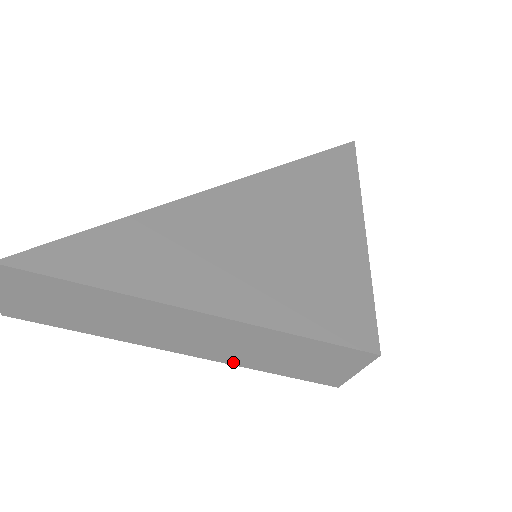
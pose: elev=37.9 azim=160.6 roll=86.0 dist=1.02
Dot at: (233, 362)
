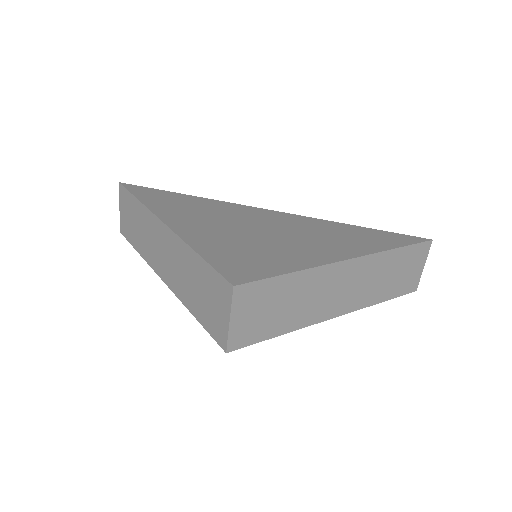
Dot at: (178, 294)
